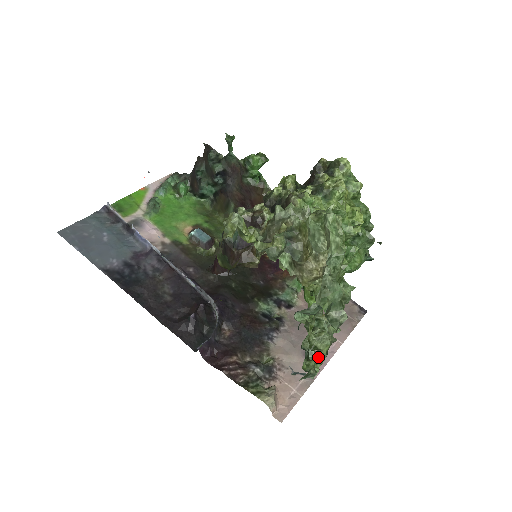
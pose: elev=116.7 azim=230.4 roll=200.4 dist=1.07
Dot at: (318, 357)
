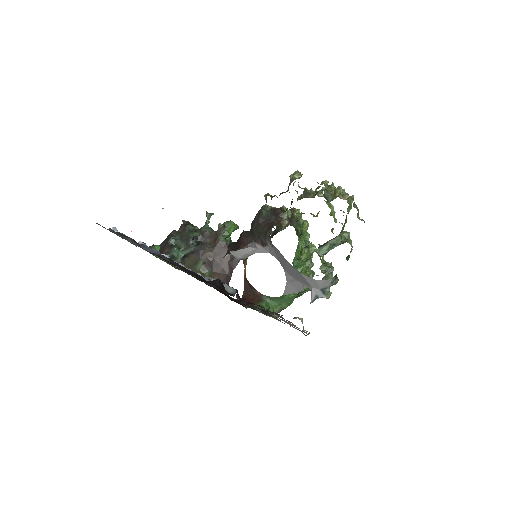
Dot at: occluded
